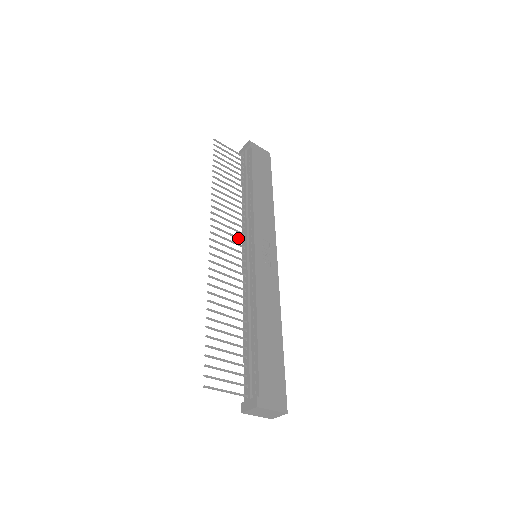
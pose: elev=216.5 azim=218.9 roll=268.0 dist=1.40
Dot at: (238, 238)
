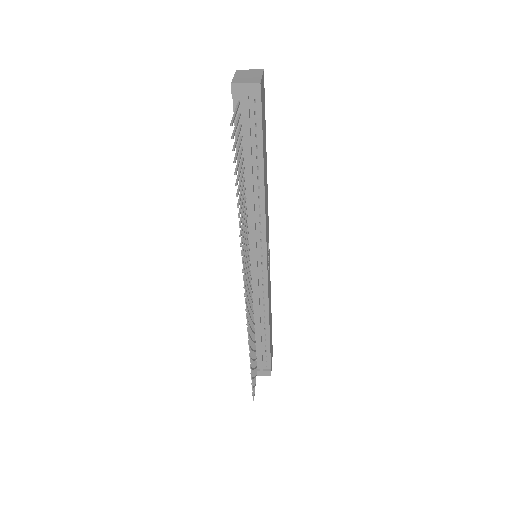
Dot at: (248, 255)
